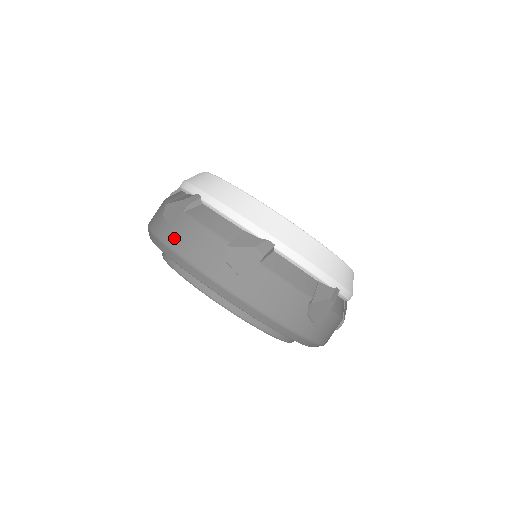
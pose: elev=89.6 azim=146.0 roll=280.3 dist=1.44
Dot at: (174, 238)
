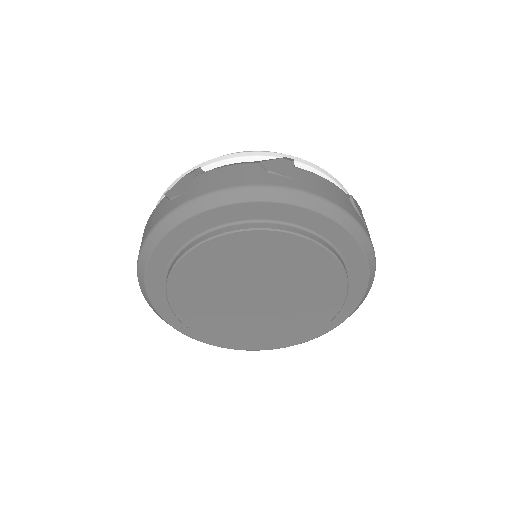
Dot at: (308, 186)
